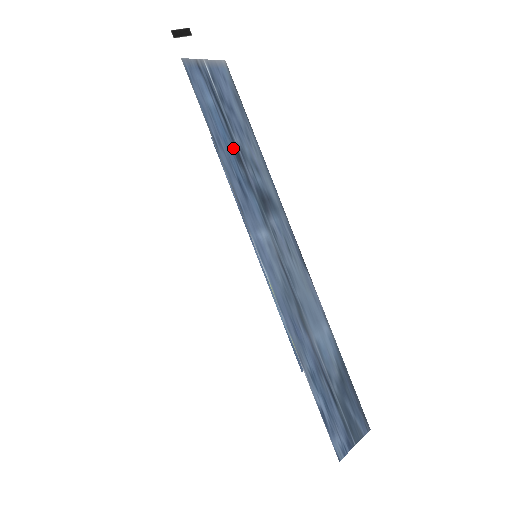
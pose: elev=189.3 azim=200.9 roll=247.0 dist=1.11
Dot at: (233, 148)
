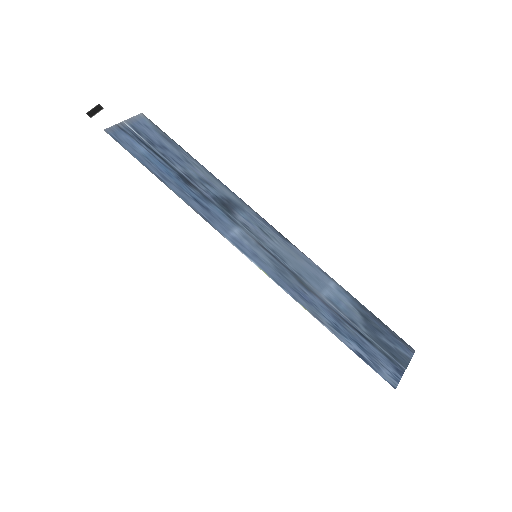
Dot at: (179, 177)
